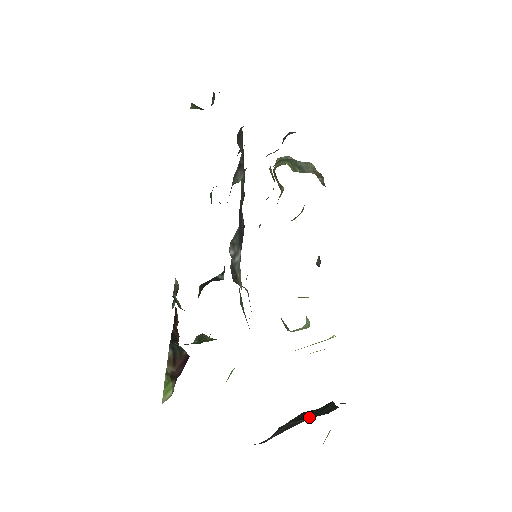
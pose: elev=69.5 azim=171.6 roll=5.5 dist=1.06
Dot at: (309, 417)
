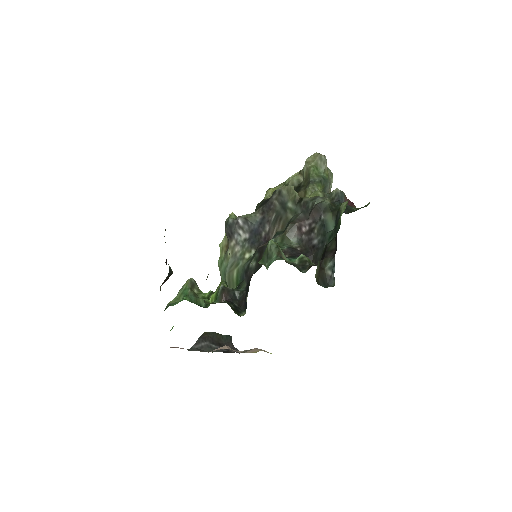
Dot at: (218, 343)
